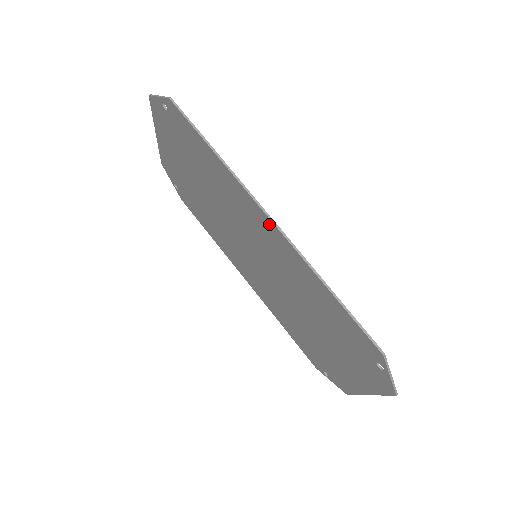
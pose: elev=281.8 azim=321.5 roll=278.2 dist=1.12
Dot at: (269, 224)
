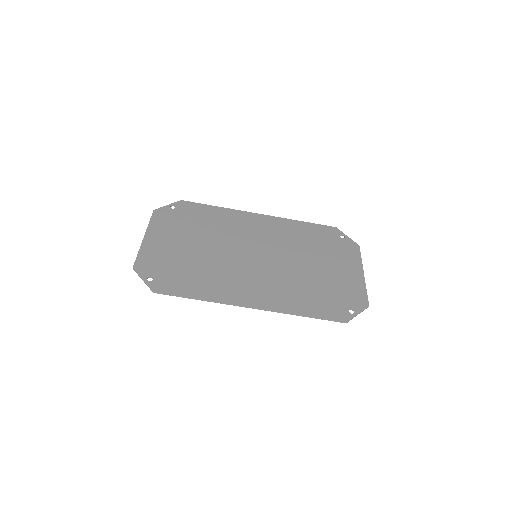
Dot at: (253, 304)
